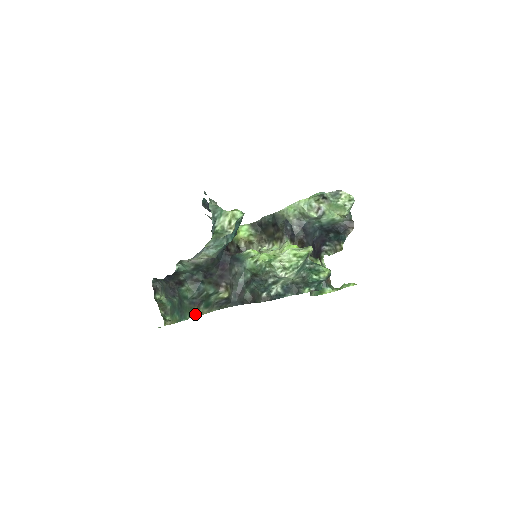
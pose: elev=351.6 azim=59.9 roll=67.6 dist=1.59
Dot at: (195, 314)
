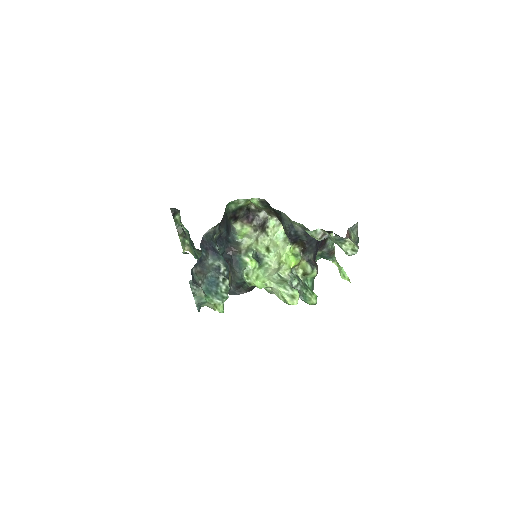
Dot at: occluded
